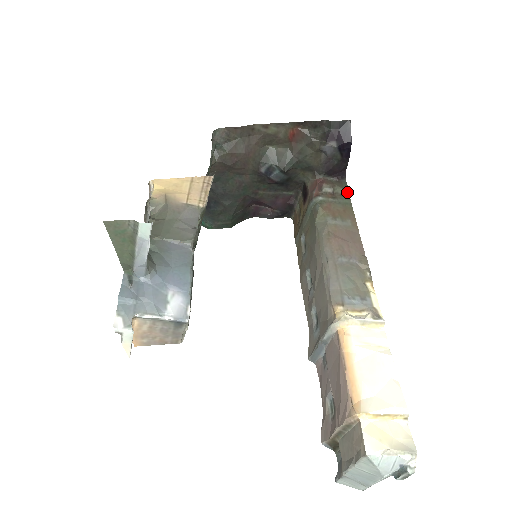
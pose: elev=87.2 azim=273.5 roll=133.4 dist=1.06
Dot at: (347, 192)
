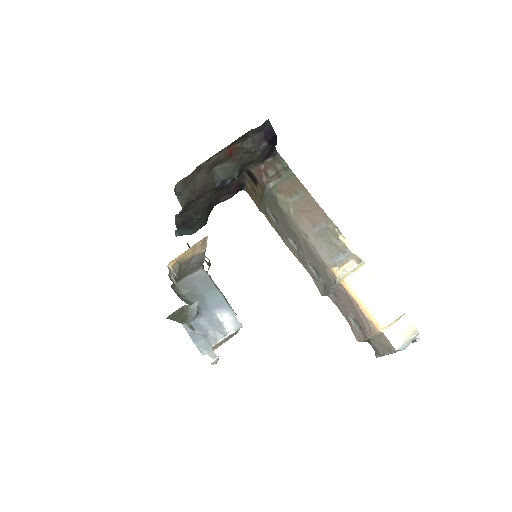
Dot at: (286, 165)
